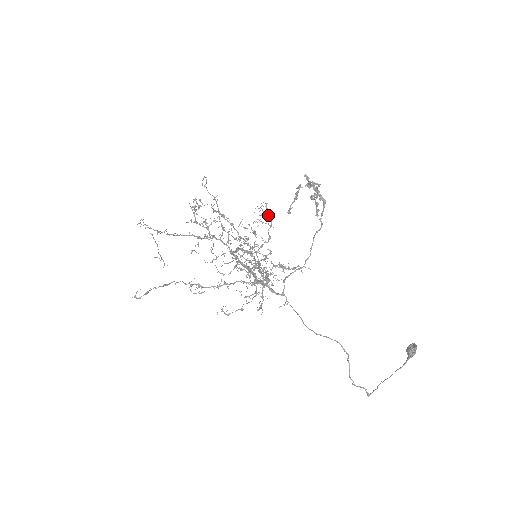
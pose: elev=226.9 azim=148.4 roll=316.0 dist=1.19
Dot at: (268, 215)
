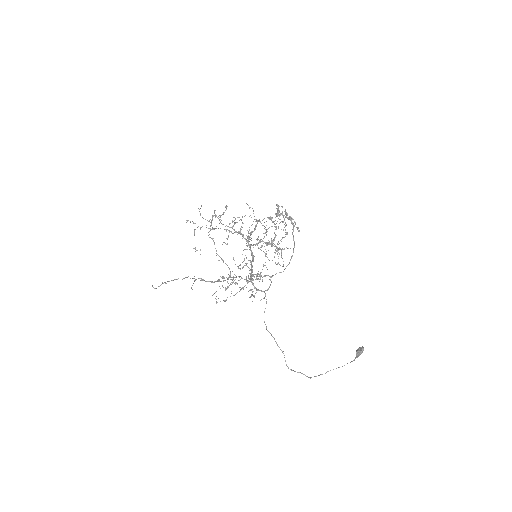
Dot at: occluded
